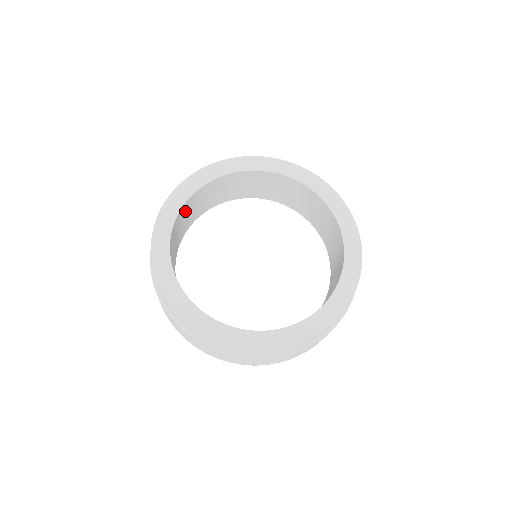
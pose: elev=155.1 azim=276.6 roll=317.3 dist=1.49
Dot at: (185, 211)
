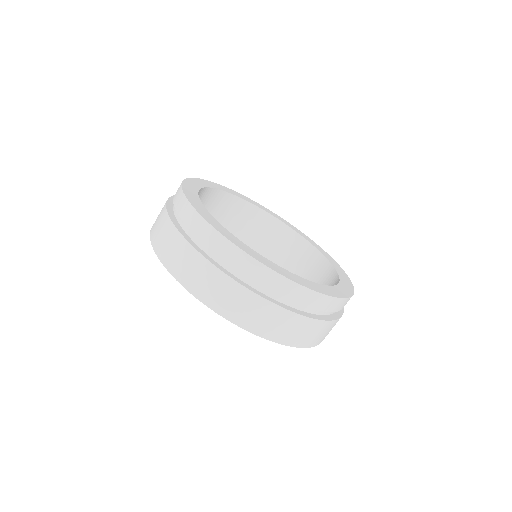
Dot at: occluded
